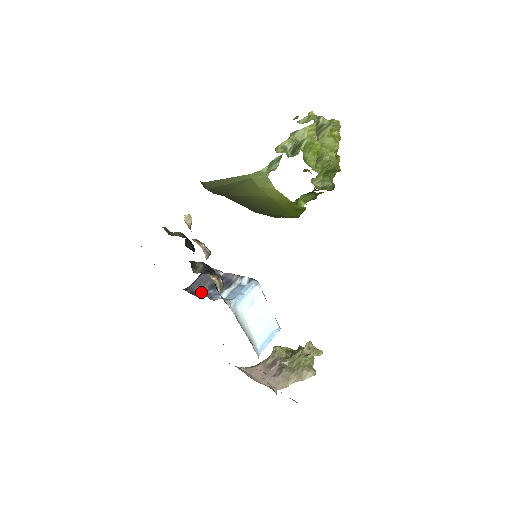
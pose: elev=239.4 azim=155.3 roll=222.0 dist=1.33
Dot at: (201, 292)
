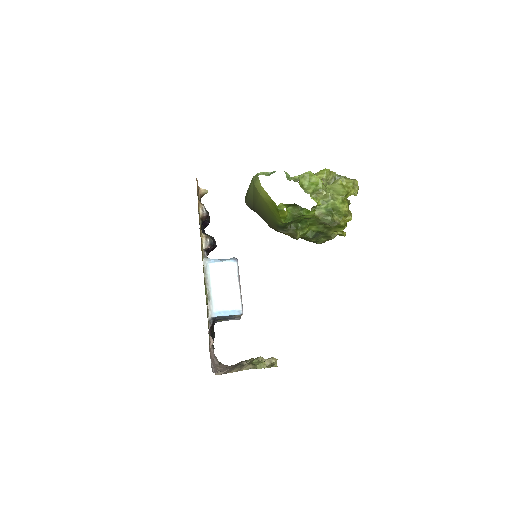
Dot at: occluded
